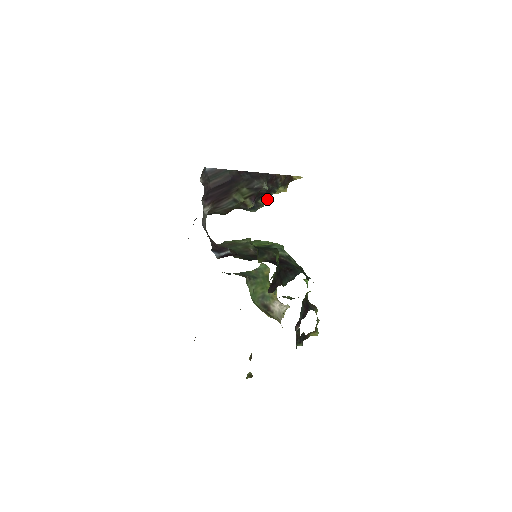
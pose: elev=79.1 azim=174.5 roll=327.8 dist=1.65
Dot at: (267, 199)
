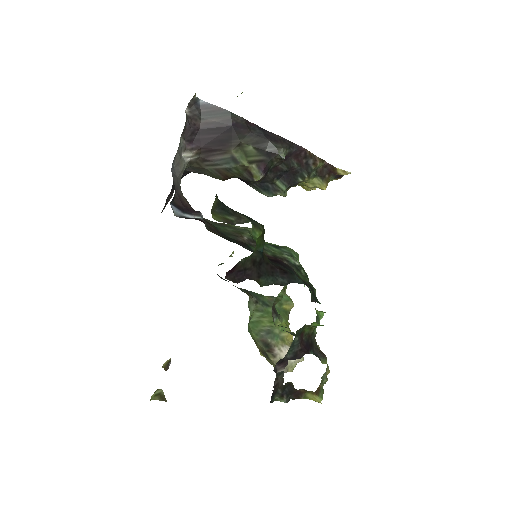
Dot at: (291, 185)
